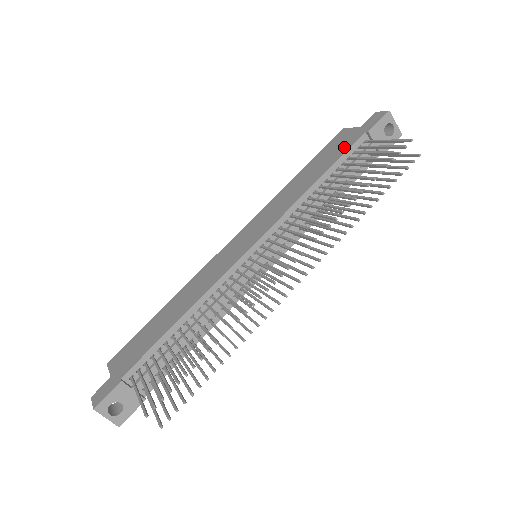
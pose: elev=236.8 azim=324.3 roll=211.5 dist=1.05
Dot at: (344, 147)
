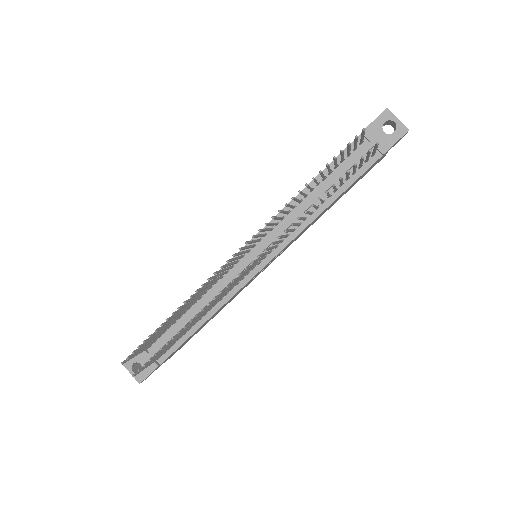
Dot at: occluded
